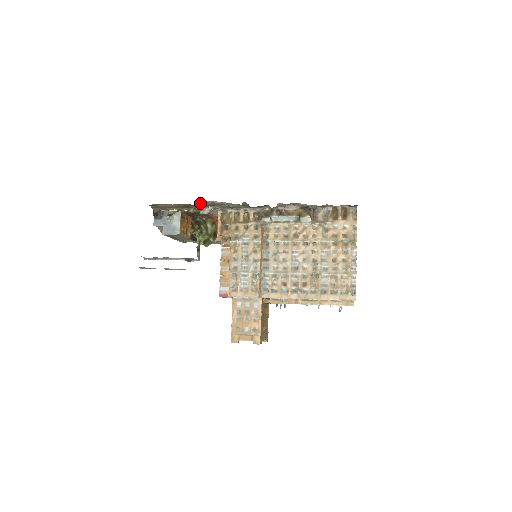
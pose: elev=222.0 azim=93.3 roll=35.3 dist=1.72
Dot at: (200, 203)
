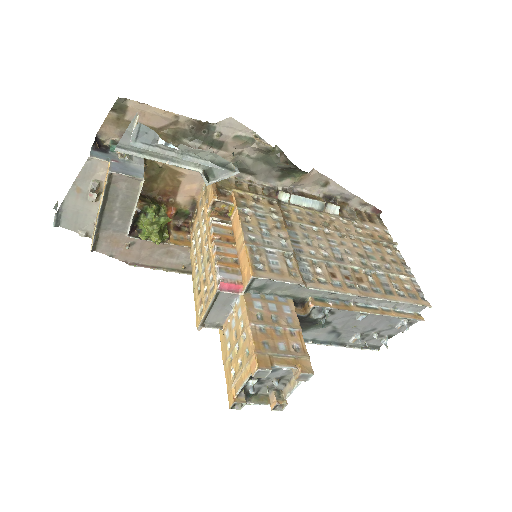
Dot at: (209, 127)
